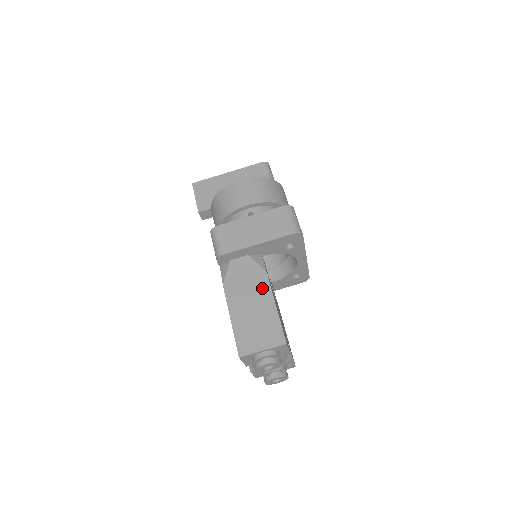
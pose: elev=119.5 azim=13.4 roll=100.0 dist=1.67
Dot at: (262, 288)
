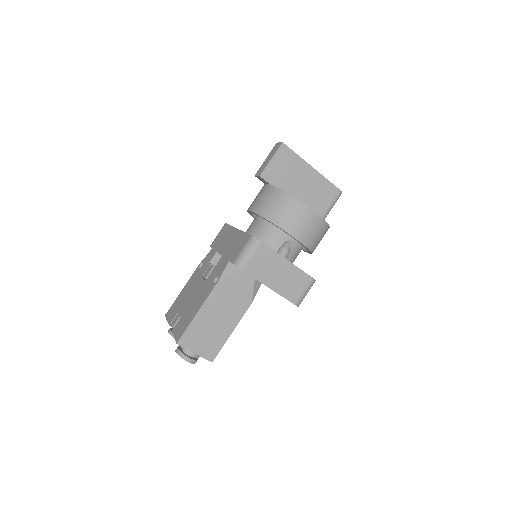
Dot at: (237, 312)
